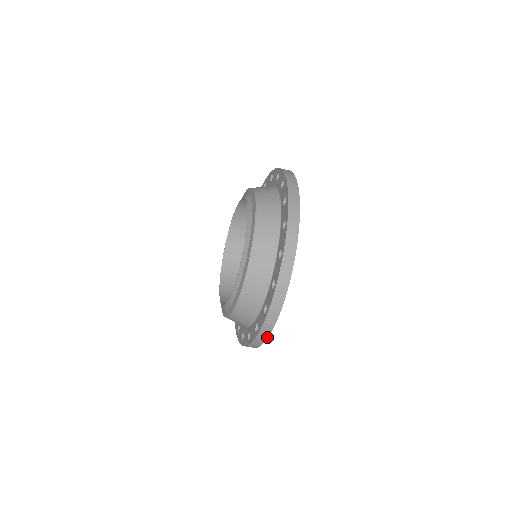
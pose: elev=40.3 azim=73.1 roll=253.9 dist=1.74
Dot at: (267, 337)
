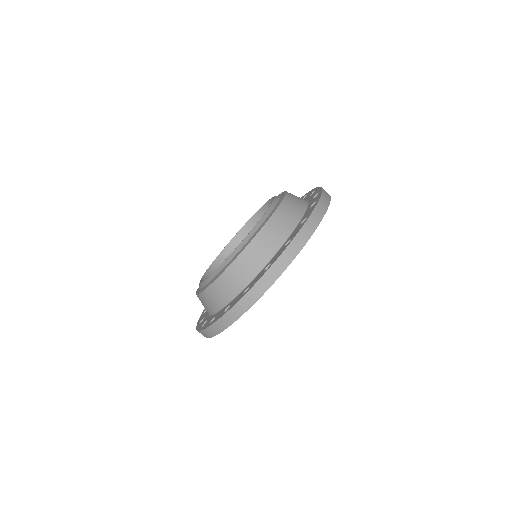
Dot at: (254, 302)
